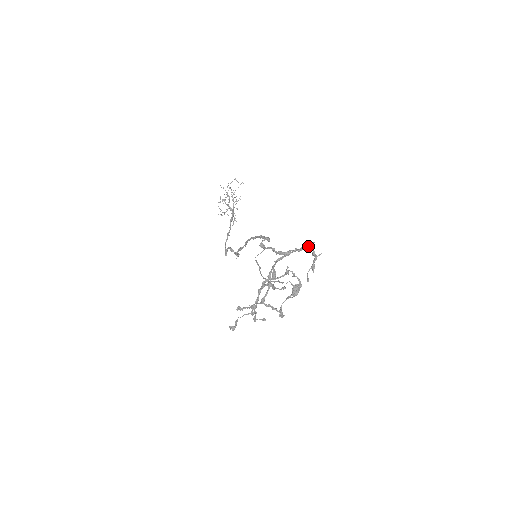
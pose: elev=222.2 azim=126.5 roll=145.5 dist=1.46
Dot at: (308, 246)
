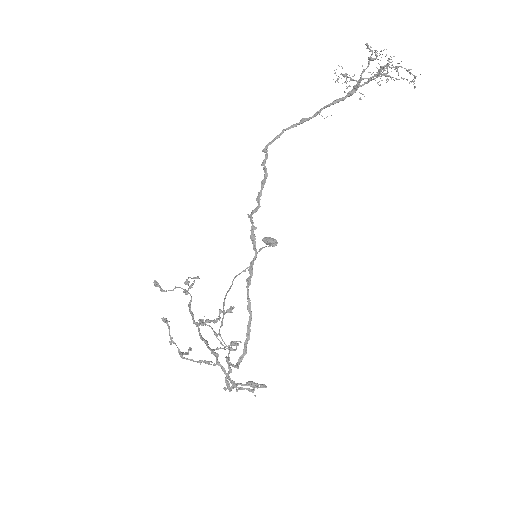
Dot at: occluded
